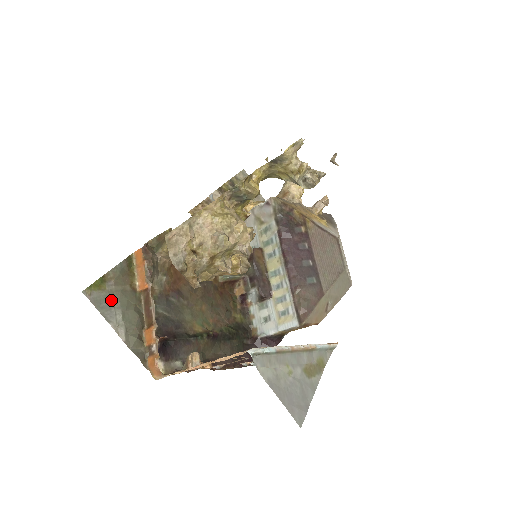
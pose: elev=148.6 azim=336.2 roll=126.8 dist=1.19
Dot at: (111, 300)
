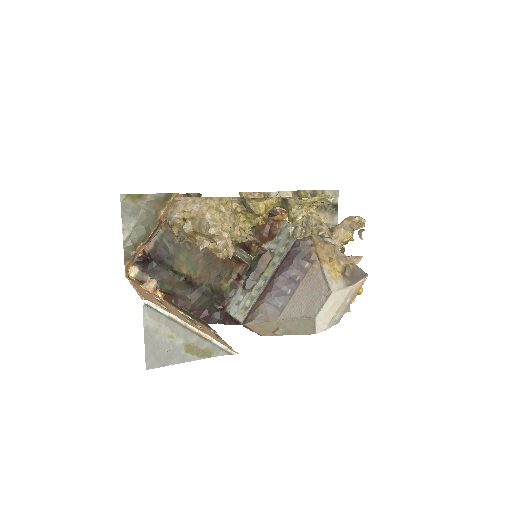
Dot at: (135, 211)
